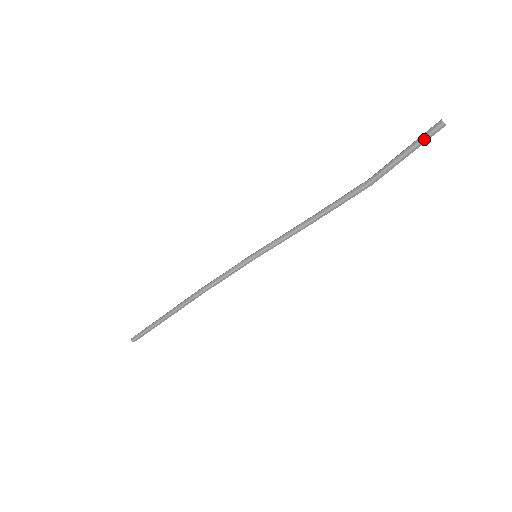
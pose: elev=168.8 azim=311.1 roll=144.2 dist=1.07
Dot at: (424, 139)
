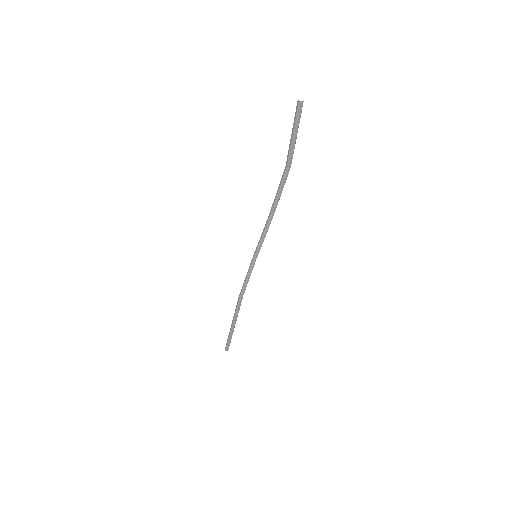
Dot at: (297, 119)
